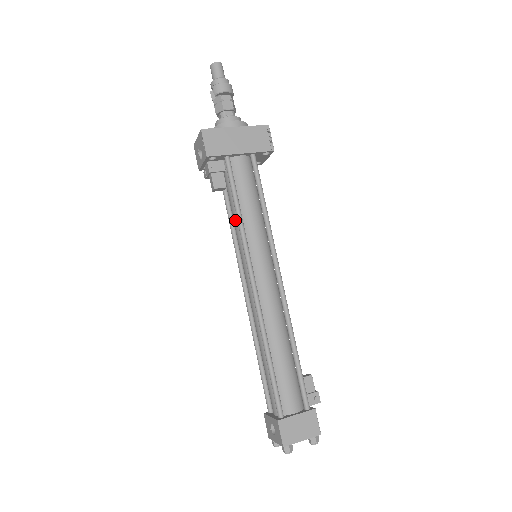
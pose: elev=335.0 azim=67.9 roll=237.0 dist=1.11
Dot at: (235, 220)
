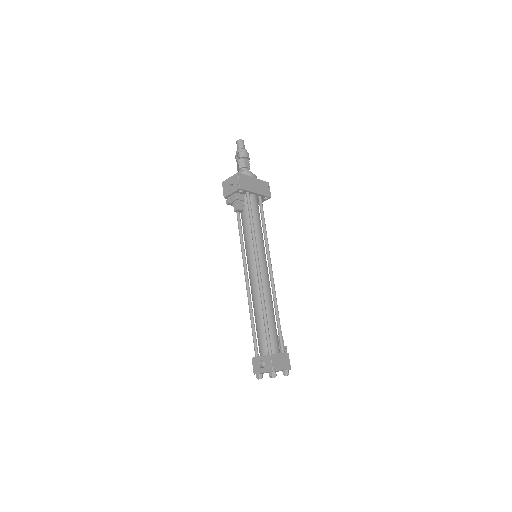
Dot at: (247, 231)
